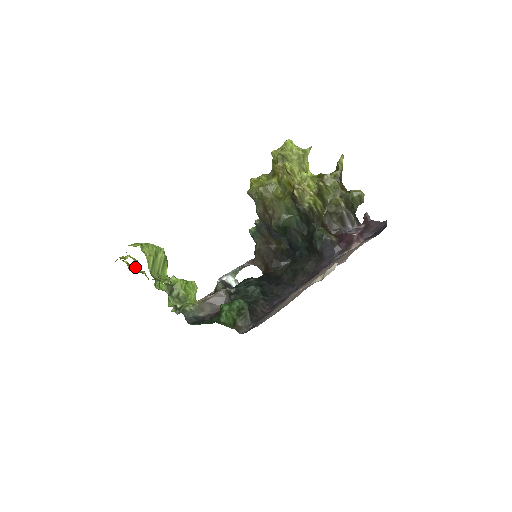
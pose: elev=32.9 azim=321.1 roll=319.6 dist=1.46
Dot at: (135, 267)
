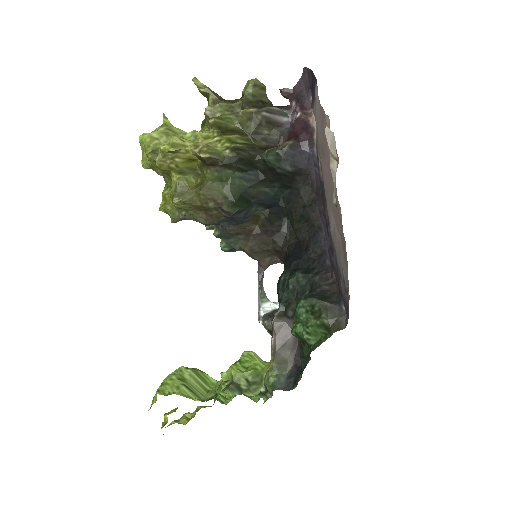
Dot at: (186, 415)
